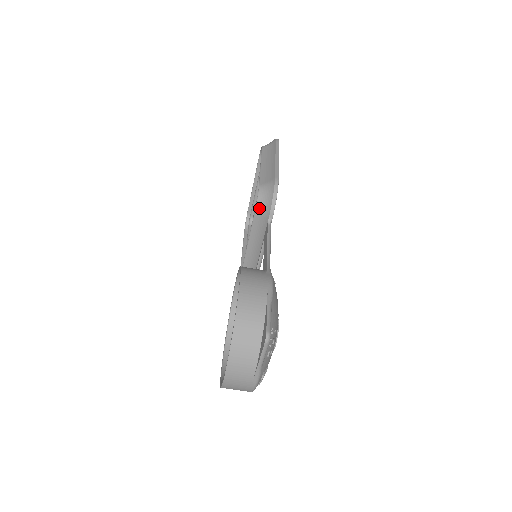
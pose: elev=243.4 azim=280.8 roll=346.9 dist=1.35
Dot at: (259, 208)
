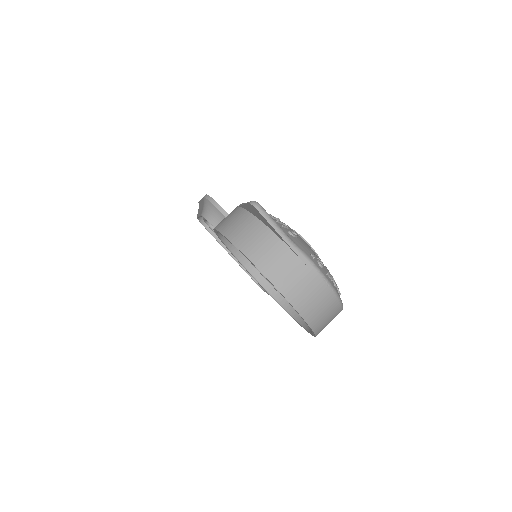
Dot at: (215, 223)
